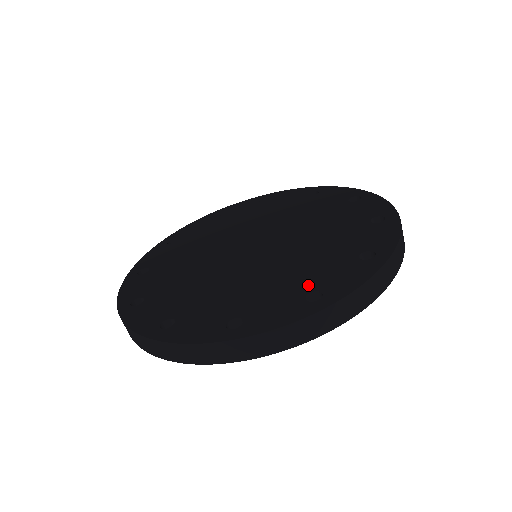
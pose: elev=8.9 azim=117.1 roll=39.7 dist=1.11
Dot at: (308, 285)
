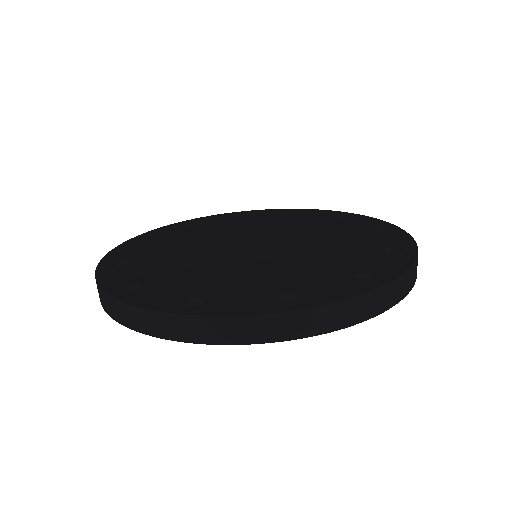
Dot at: (350, 269)
